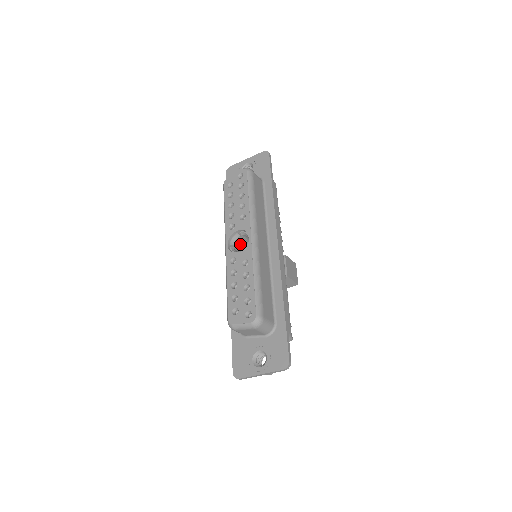
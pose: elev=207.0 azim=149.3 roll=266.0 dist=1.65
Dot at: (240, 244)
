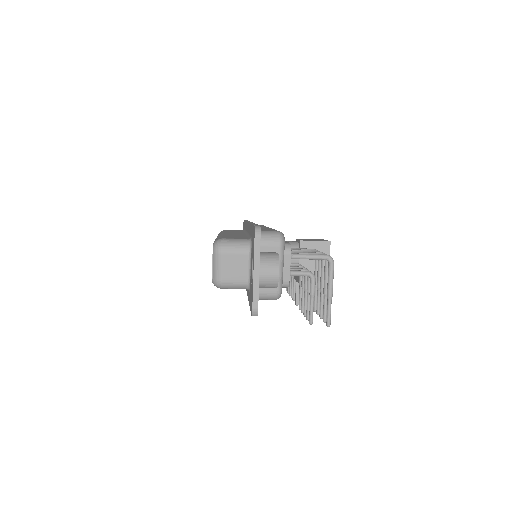
Dot at: occluded
